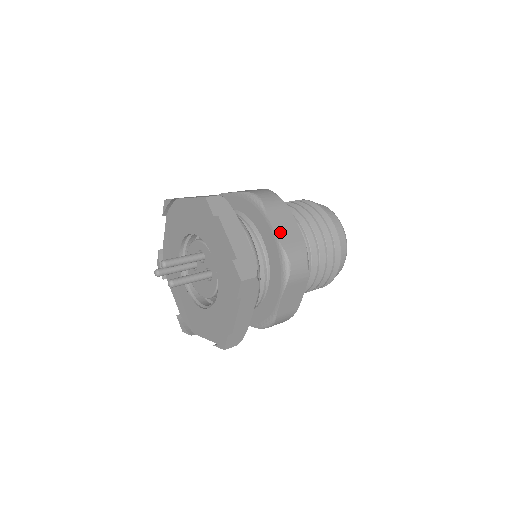
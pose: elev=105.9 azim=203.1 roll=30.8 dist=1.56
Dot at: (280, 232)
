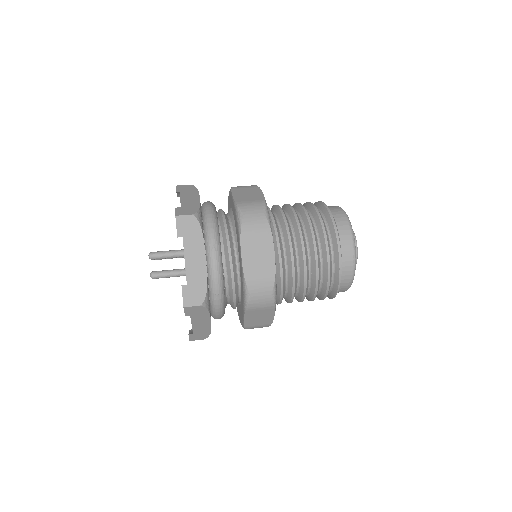
Dot at: (248, 261)
